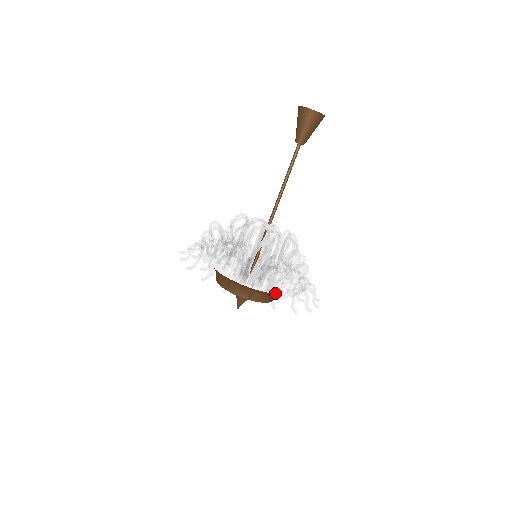
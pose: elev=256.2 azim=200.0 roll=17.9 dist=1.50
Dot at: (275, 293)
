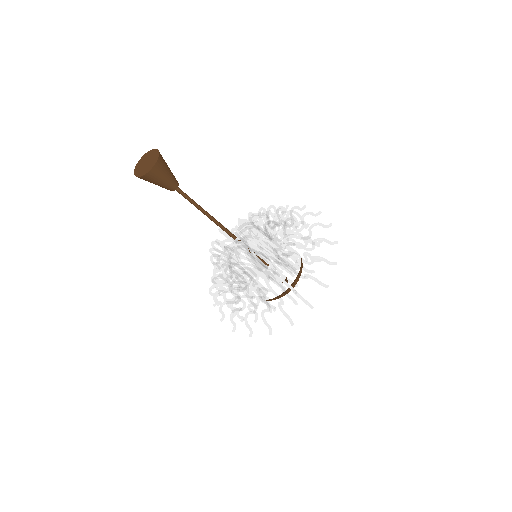
Dot at: (245, 324)
